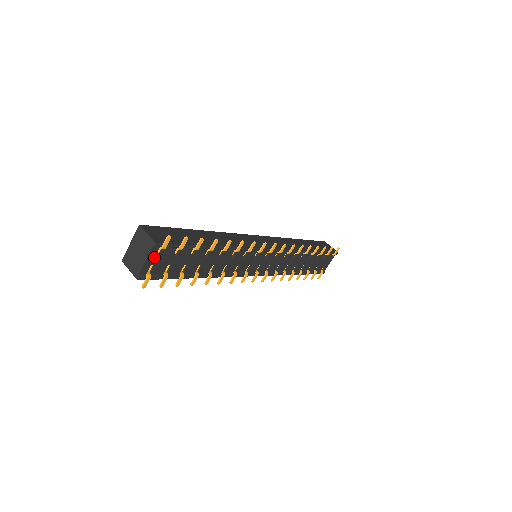
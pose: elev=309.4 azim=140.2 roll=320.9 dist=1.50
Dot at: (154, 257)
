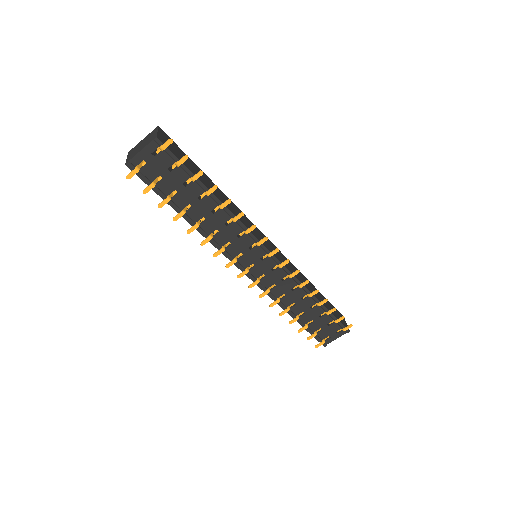
Dot at: (150, 154)
